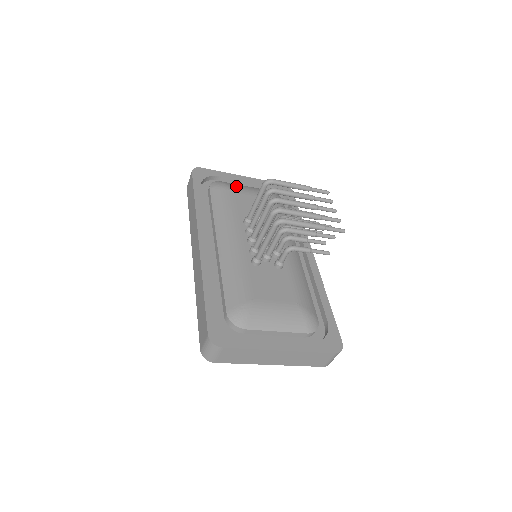
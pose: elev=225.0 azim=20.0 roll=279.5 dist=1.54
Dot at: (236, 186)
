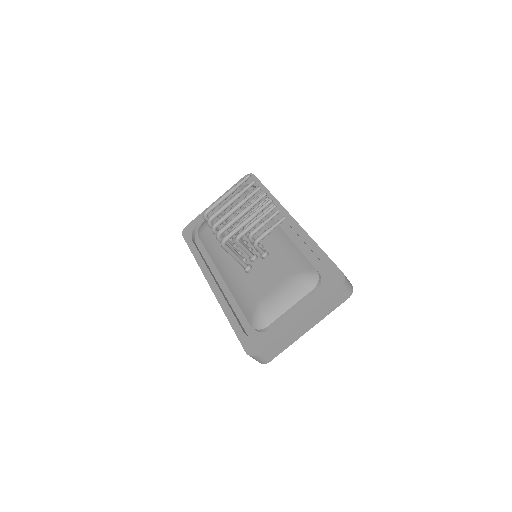
Dot at: occluded
